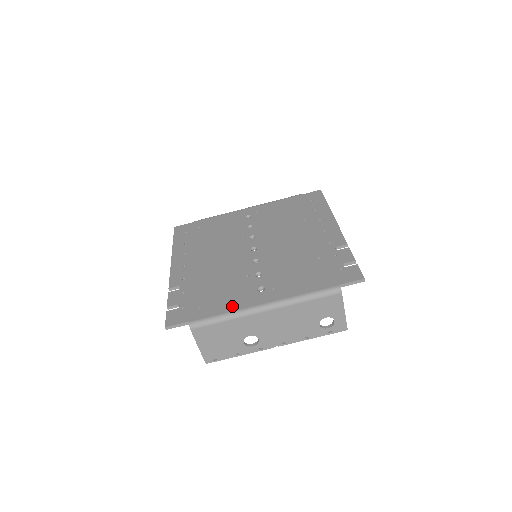
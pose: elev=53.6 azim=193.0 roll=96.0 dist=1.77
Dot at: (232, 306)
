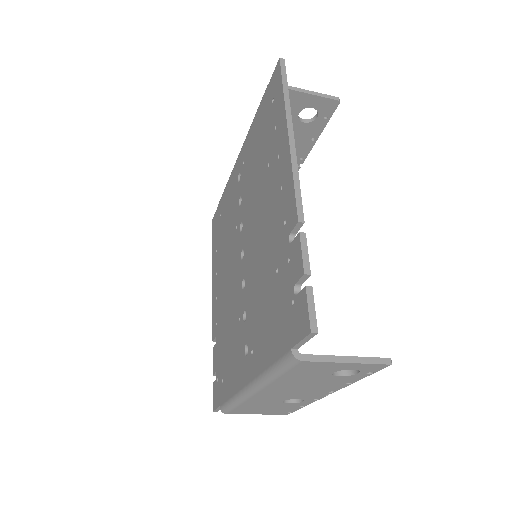
Dot at: (234, 385)
